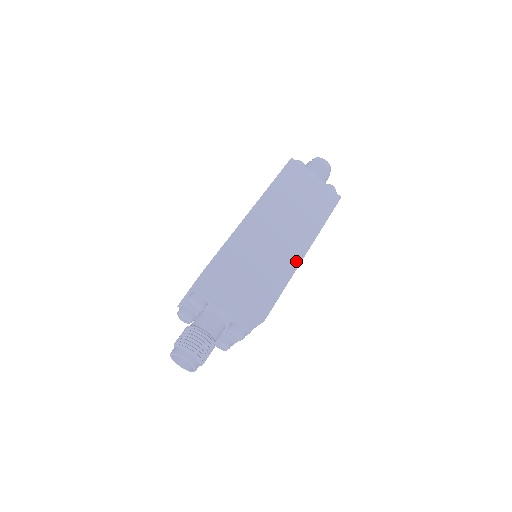
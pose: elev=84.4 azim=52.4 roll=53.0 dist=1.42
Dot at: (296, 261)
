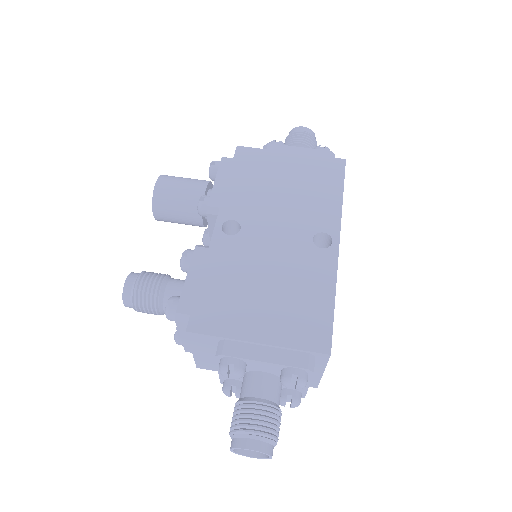
Dot at: occluded
